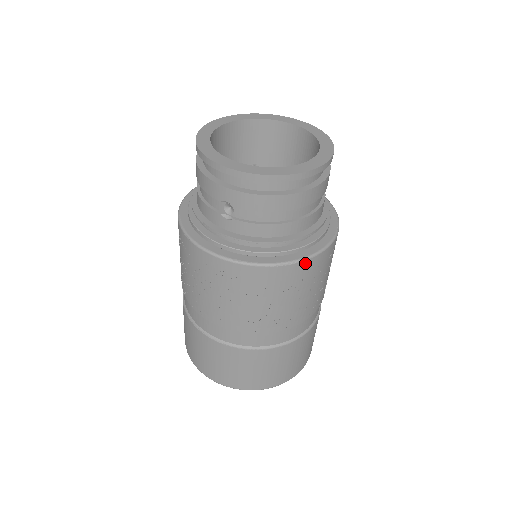
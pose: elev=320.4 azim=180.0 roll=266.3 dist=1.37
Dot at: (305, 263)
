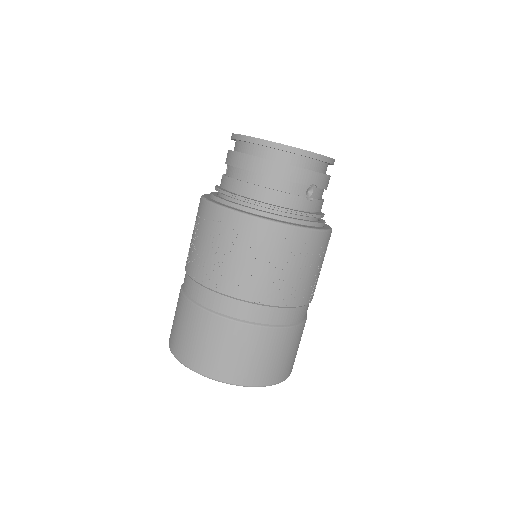
Dot at: (243, 218)
